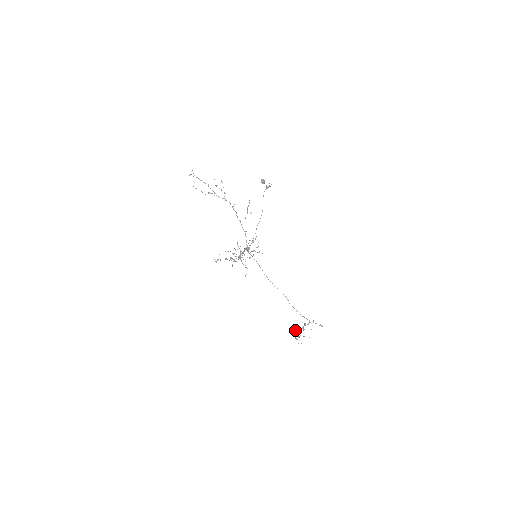
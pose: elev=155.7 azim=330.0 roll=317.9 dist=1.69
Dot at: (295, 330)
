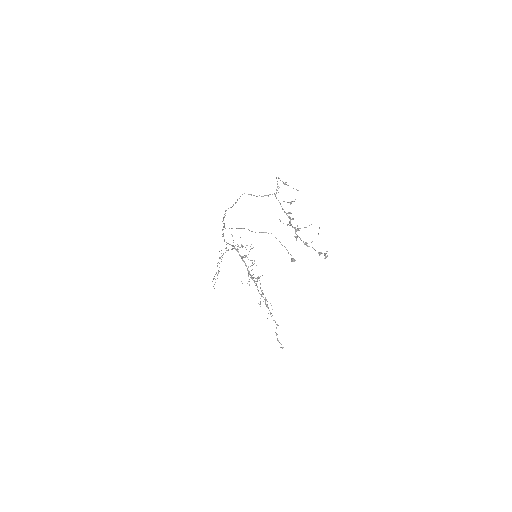
Dot at: (297, 237)
